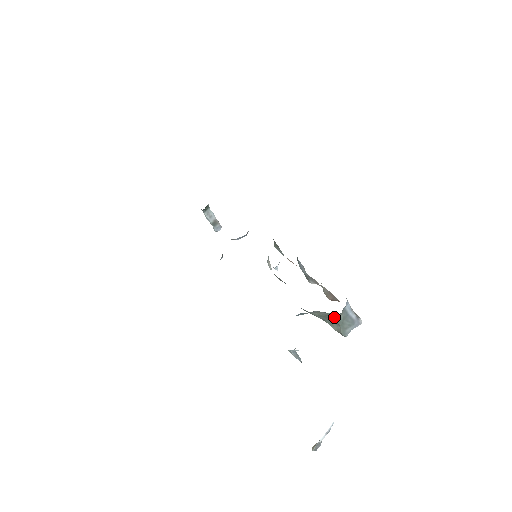
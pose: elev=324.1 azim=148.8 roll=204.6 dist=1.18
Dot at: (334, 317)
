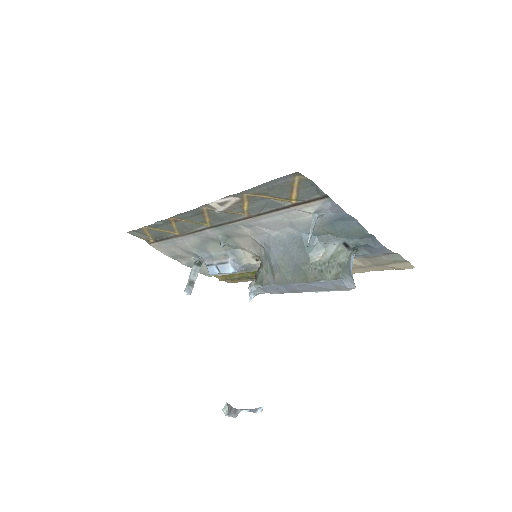
Dot at: (341, 256)
